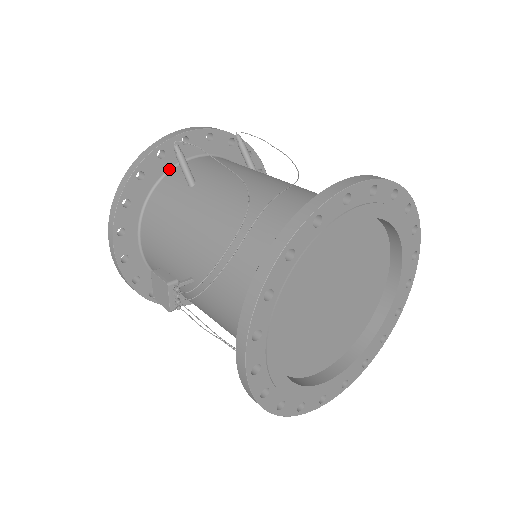
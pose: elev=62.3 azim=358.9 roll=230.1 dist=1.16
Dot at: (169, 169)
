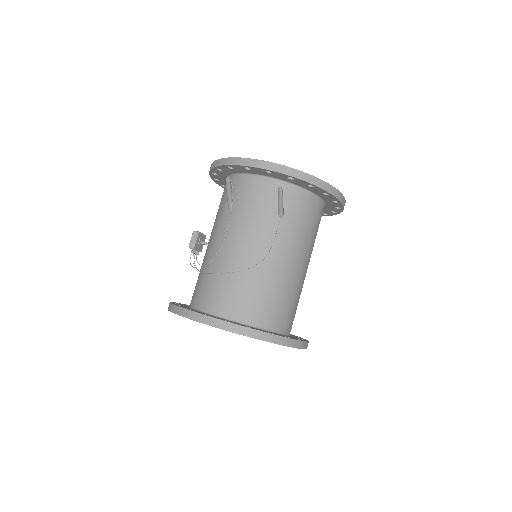
Dot at: (239, 173)
